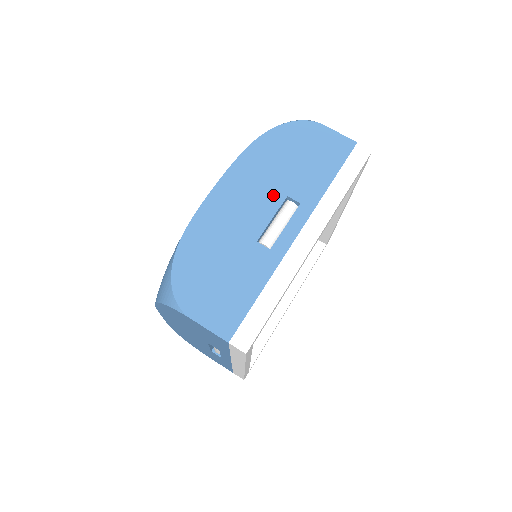
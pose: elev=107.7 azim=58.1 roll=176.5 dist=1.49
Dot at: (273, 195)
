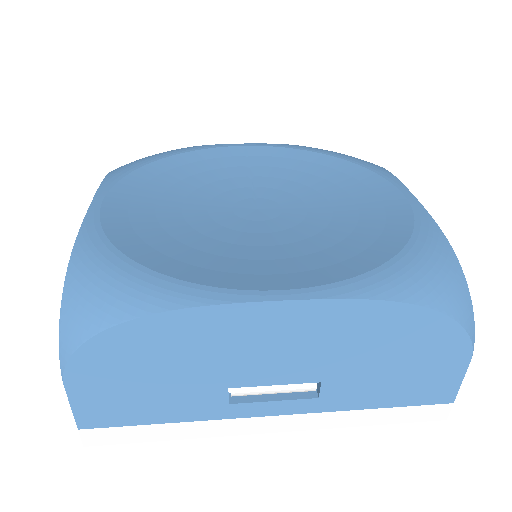
Dot at: (312, 369)
